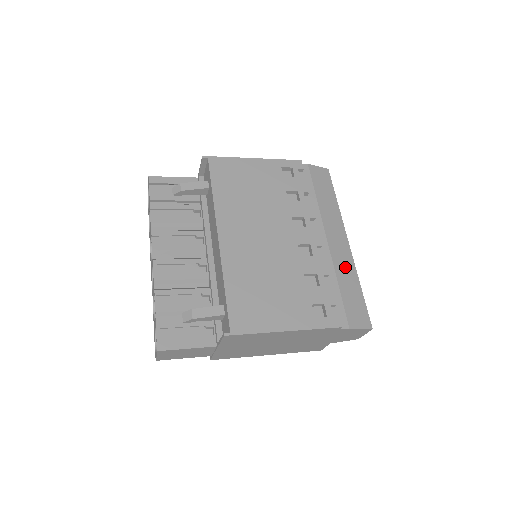
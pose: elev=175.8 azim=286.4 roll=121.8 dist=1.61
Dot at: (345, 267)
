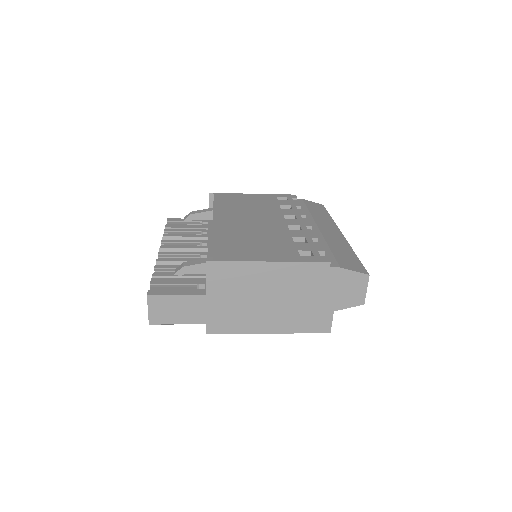
Dot at: (337, 242)
